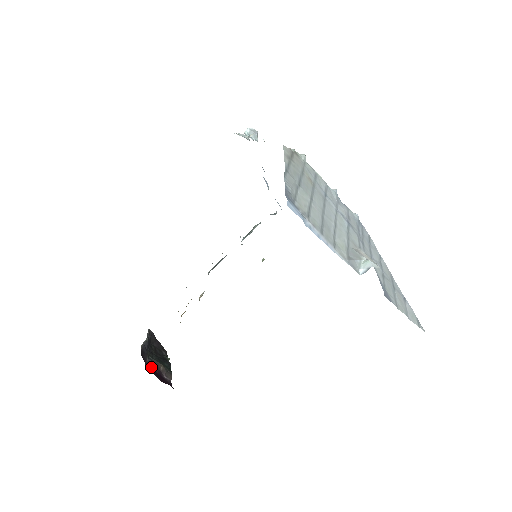
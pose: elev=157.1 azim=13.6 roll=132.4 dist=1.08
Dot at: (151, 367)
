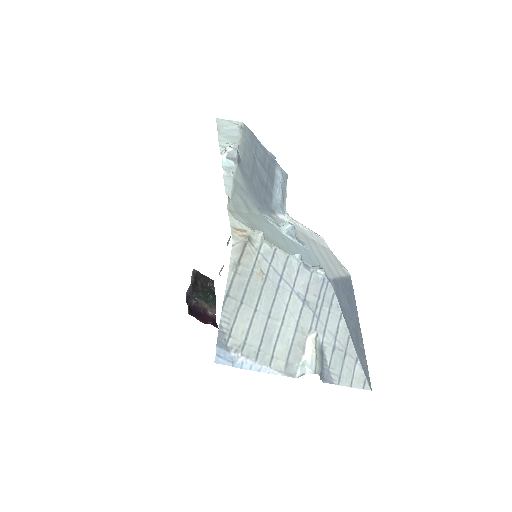
Dot at: (197, 309)
